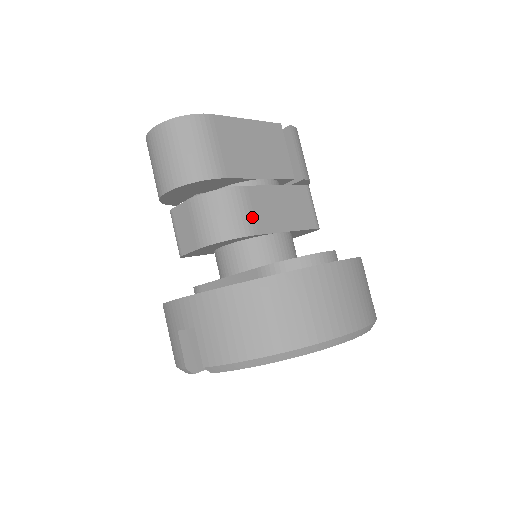
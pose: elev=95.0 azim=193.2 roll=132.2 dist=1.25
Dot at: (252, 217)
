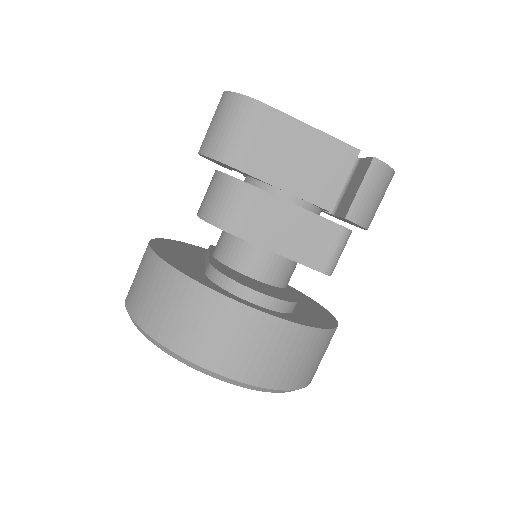
Dot at: (243, 218)
